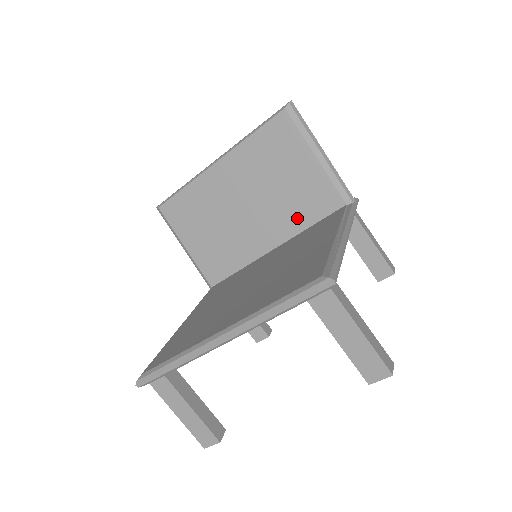
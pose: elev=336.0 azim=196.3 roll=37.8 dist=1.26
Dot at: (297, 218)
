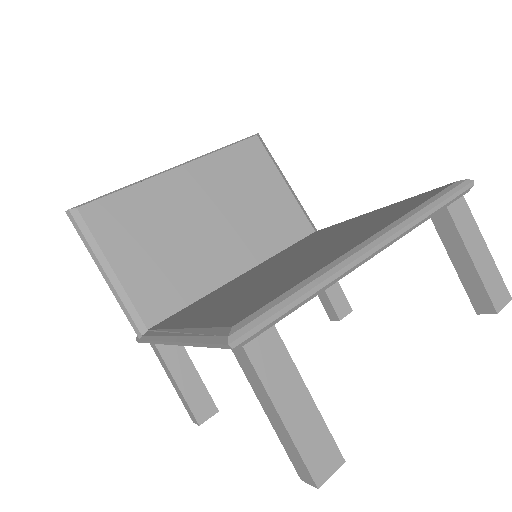
Dot at: (268, 240)
